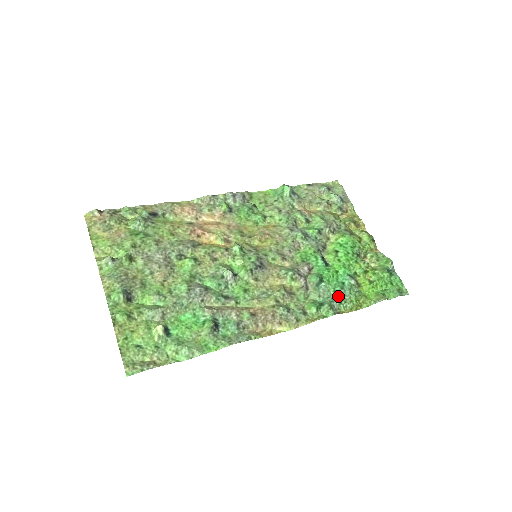
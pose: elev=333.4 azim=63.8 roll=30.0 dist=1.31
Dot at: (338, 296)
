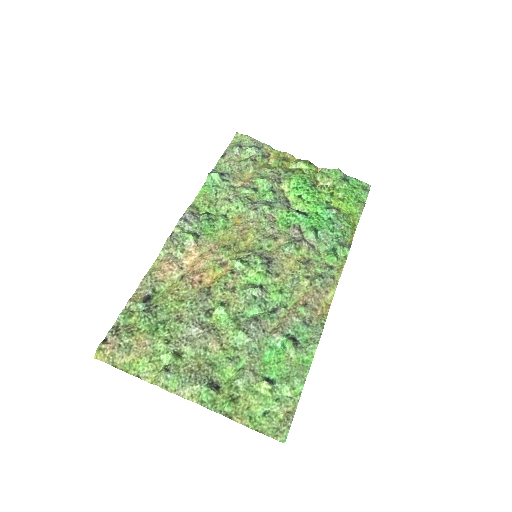
Dot at: (337, 232)
